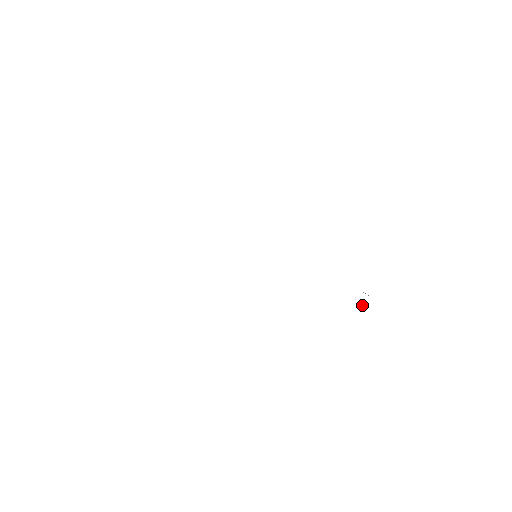
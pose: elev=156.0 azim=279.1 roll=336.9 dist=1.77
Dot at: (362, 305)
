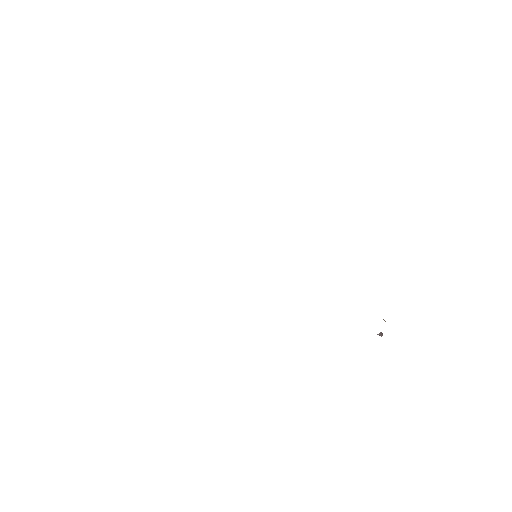
Dot at: occluded
